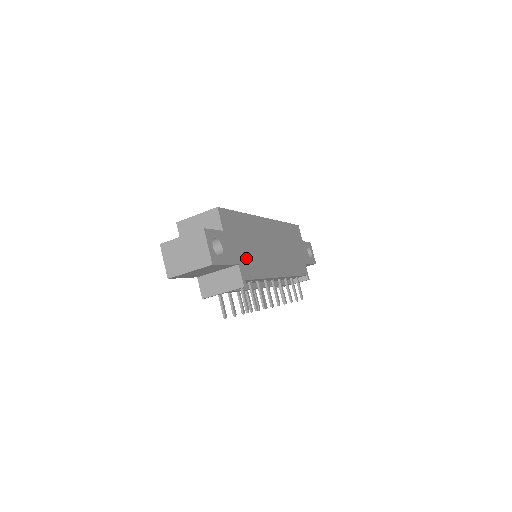
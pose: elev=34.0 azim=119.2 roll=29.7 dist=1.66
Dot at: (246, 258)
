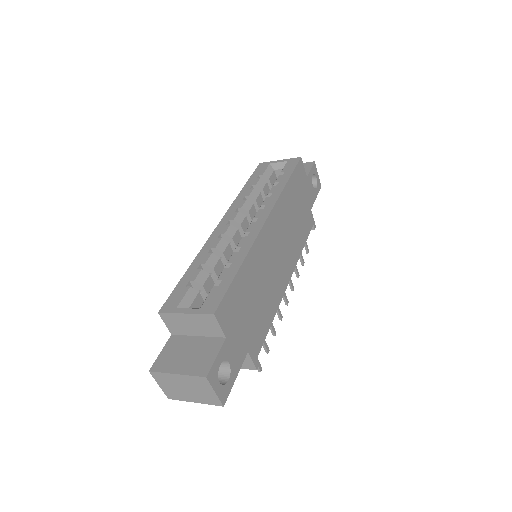
Dot at: (254, 327)
